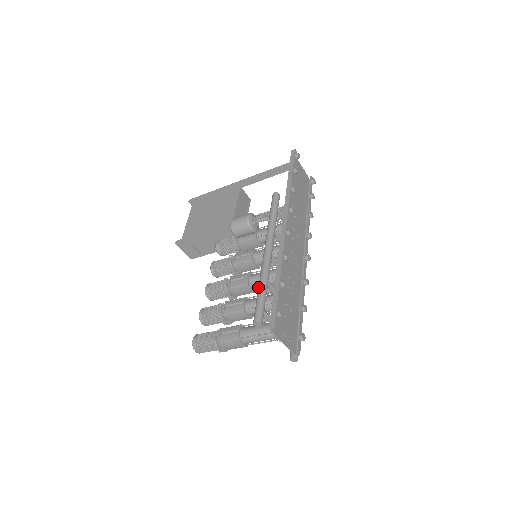
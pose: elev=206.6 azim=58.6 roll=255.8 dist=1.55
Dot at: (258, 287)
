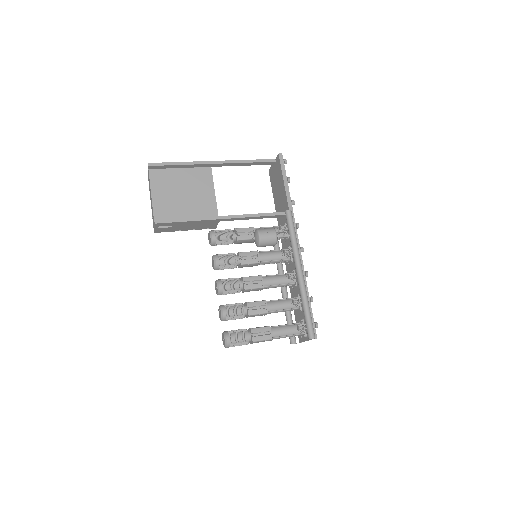
Dot at: (305, 307)
